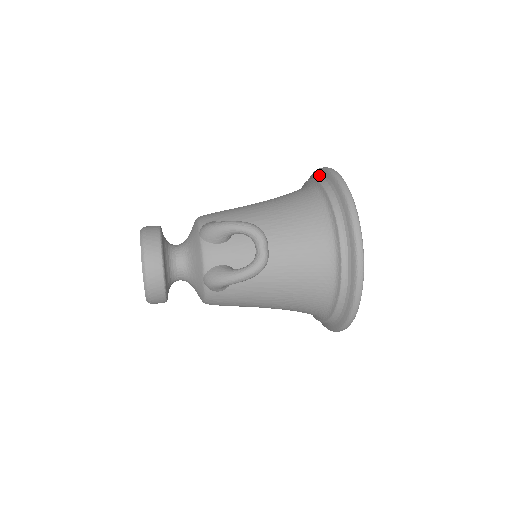
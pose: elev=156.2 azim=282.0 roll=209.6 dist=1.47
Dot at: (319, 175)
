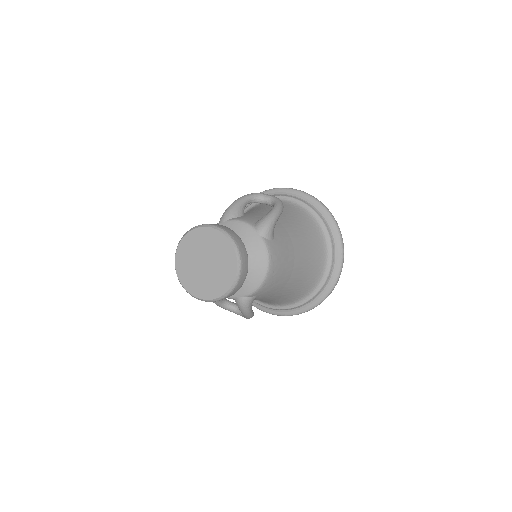
Dot at: occluded
